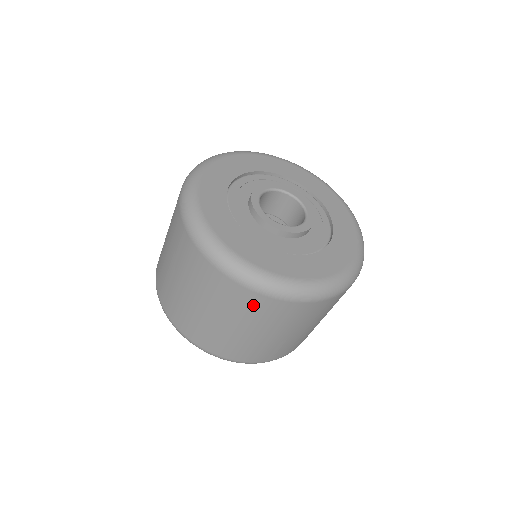
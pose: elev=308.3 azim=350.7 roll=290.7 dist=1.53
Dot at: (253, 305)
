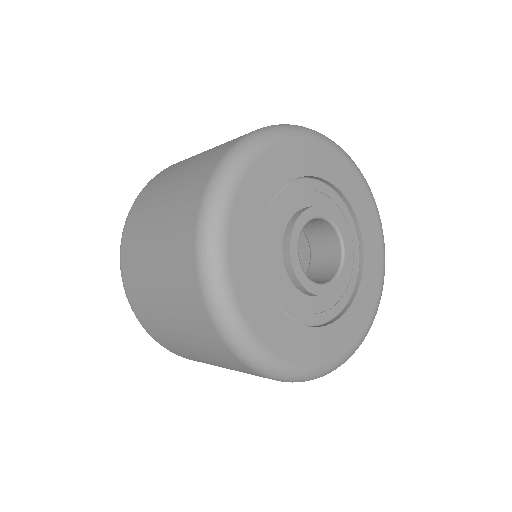
Dot at: (239, 367)
